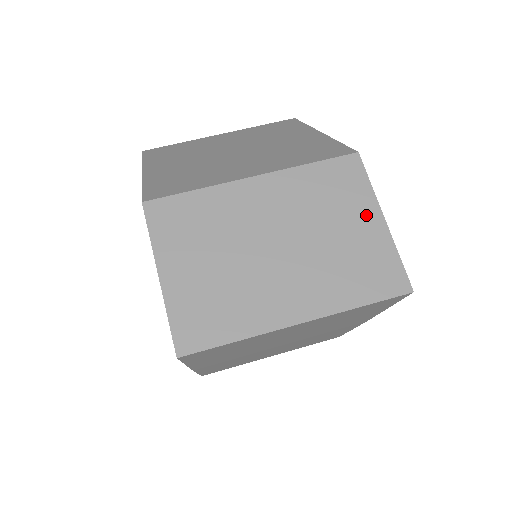
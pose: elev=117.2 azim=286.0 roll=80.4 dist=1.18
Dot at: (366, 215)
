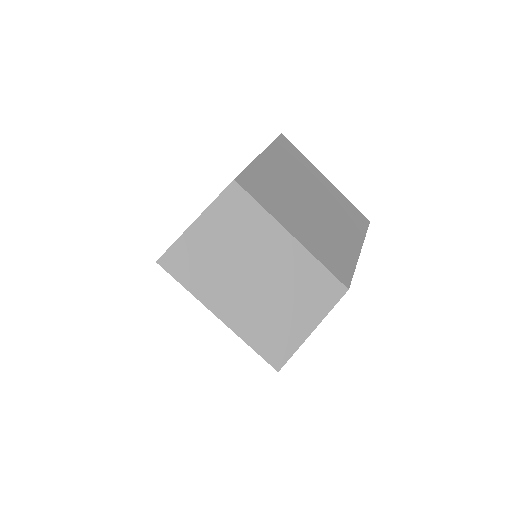
Dot at: (309, 318)
